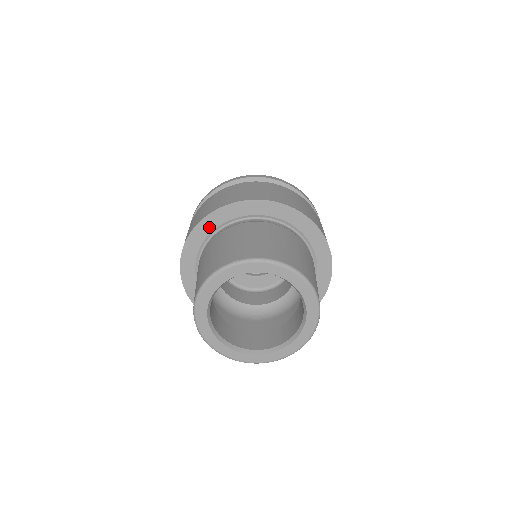
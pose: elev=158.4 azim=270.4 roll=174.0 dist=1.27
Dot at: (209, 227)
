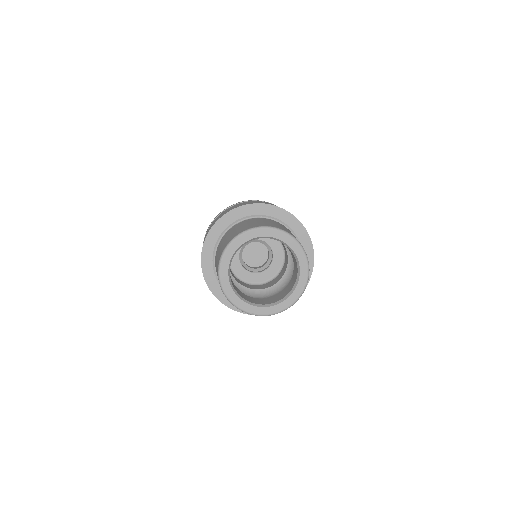
Dot at: (223, 225)
